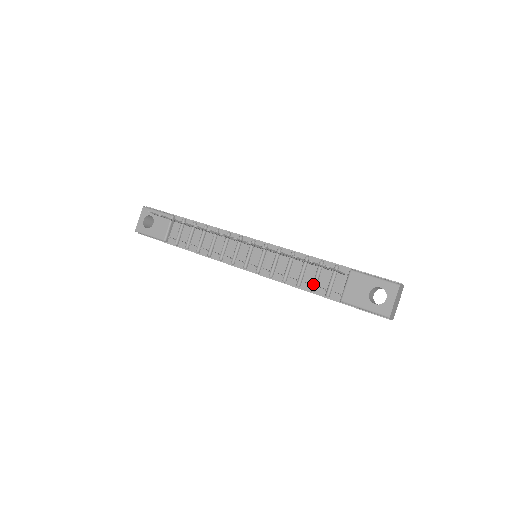
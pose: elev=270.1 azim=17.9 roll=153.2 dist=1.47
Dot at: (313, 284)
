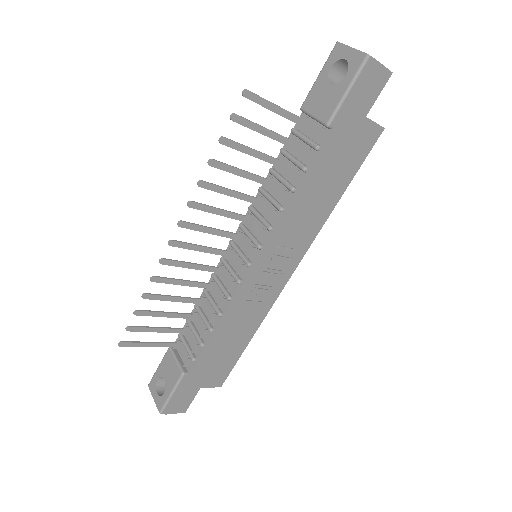
Dot at: (297, 165)
